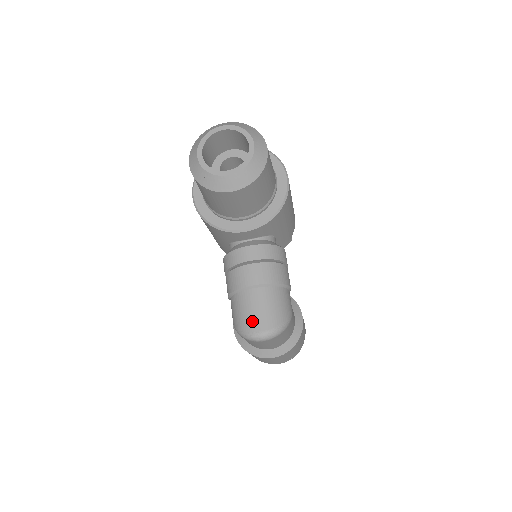
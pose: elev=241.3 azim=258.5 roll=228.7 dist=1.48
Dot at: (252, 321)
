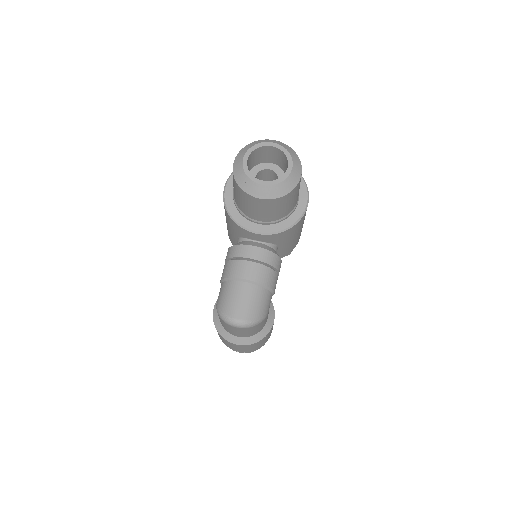
Dot at: (233, 308)
